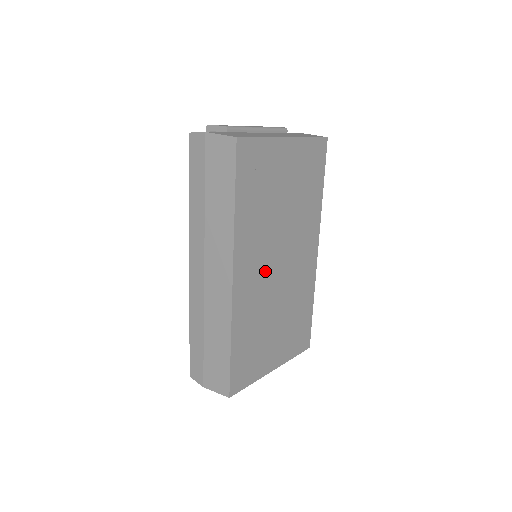
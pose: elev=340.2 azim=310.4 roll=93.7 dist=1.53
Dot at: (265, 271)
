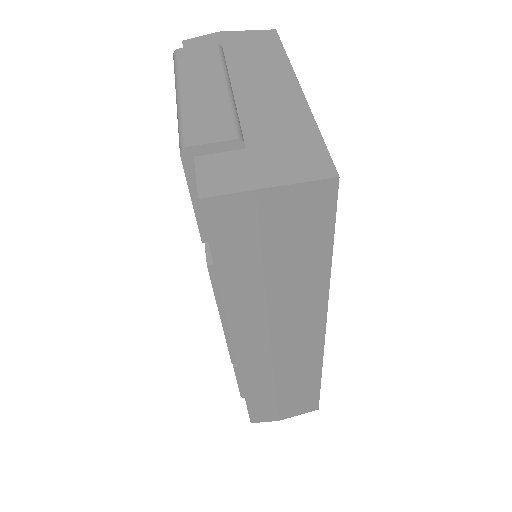
Dot at: occluded
